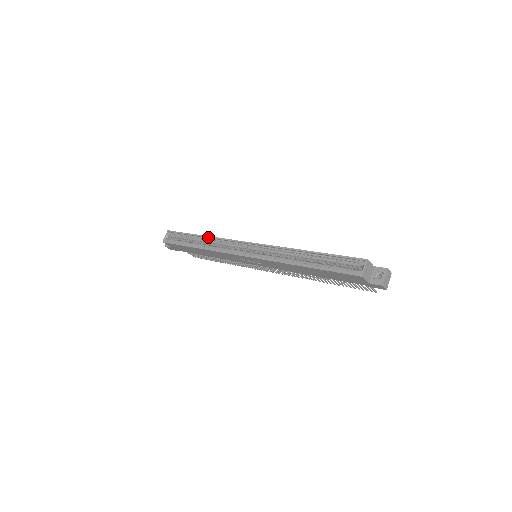
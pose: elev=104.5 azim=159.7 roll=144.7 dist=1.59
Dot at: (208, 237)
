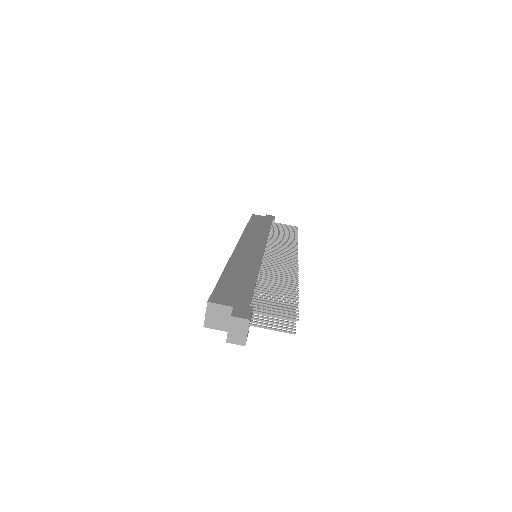
Dot at: occluded
